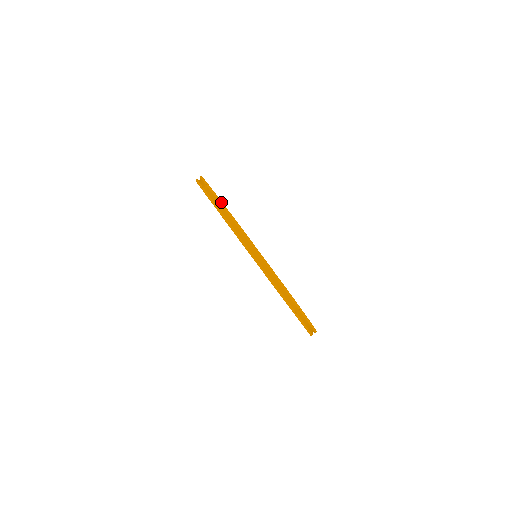
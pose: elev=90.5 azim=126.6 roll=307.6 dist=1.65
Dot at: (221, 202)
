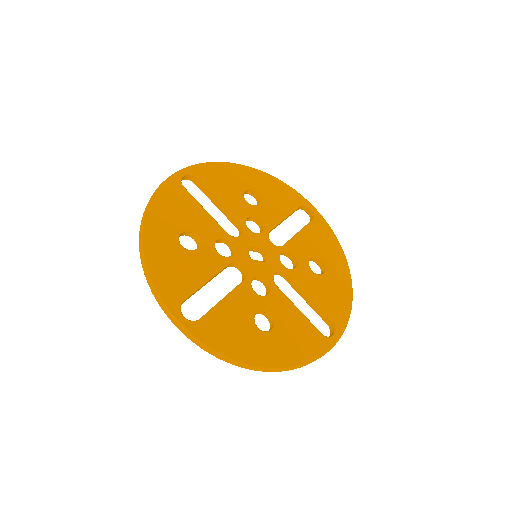
Dot at: (146, 270)
